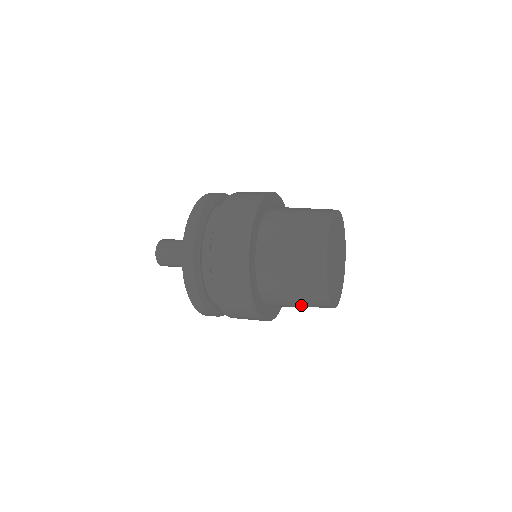
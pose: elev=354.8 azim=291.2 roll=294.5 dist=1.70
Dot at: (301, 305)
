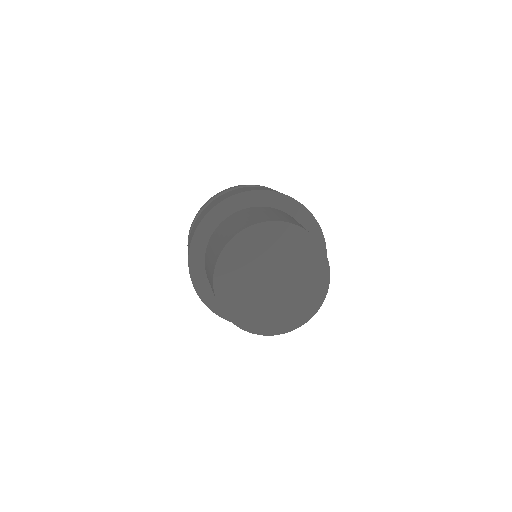
Dot at: occluded
